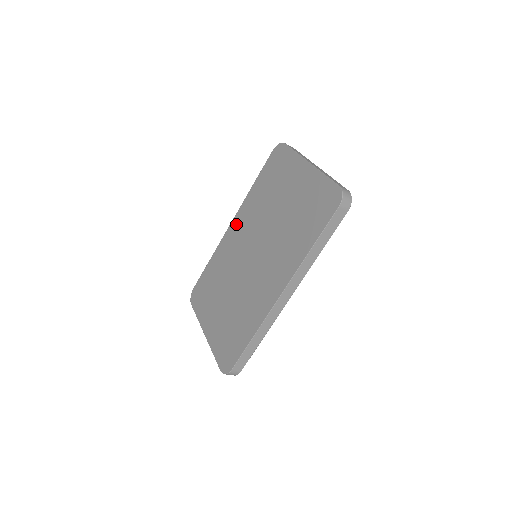
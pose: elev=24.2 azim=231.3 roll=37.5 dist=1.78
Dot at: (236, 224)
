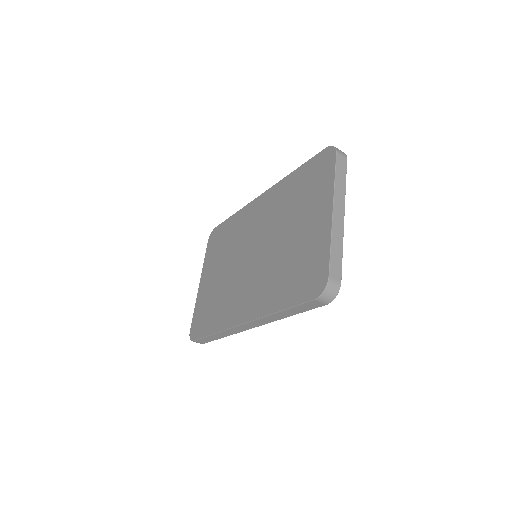
Dot at: (263, 201)
